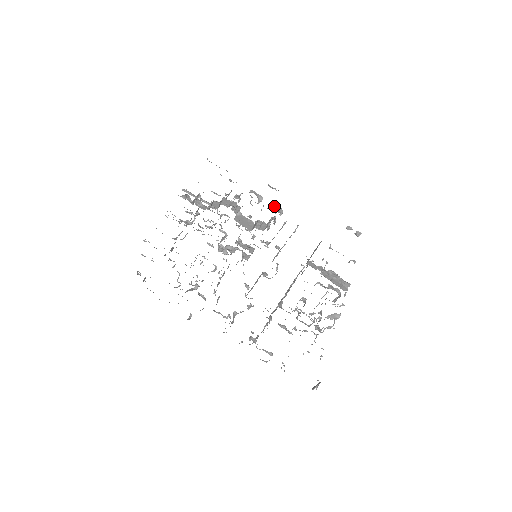
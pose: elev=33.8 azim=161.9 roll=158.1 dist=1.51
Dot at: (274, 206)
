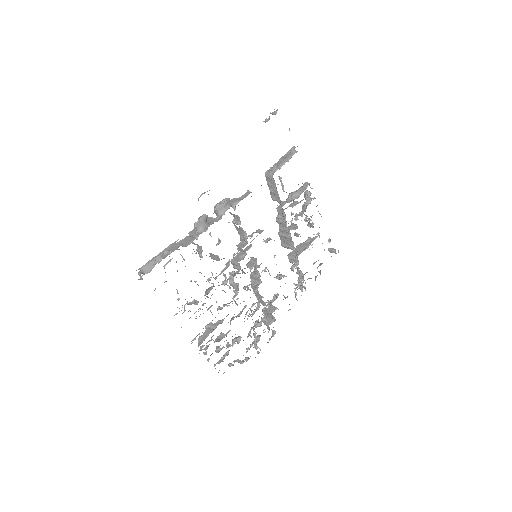
Dot at: (224, 209)
